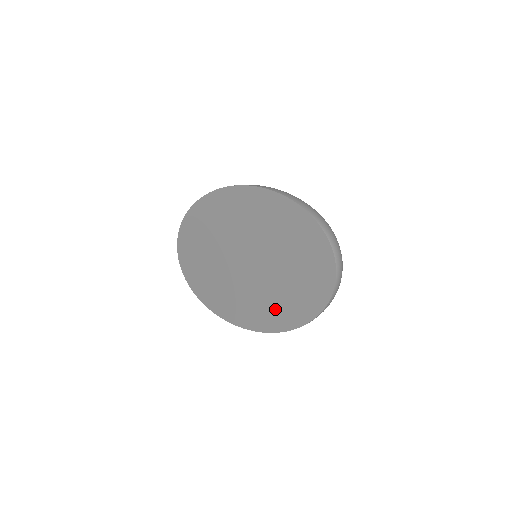
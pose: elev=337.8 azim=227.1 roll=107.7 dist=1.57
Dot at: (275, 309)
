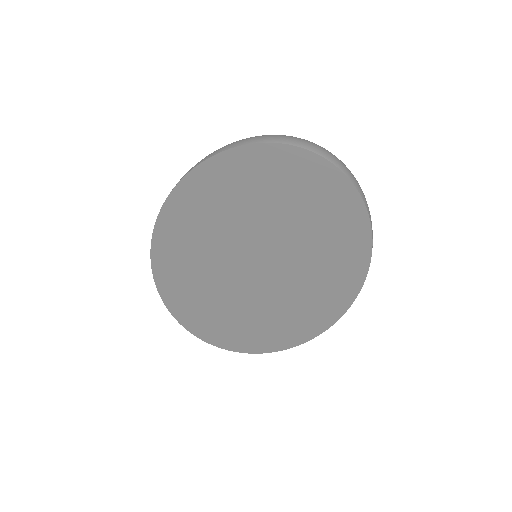
Dot at: (329, 276)
